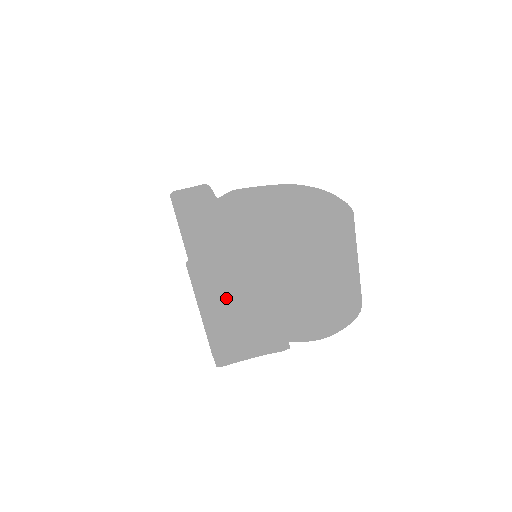
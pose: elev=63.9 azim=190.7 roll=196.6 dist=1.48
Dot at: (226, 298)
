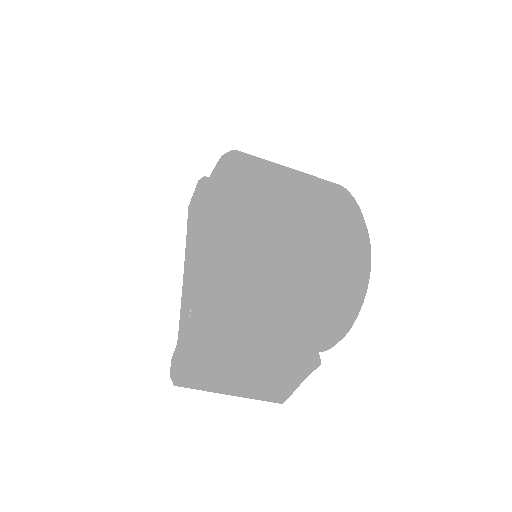
Dot at: (218, 377)
